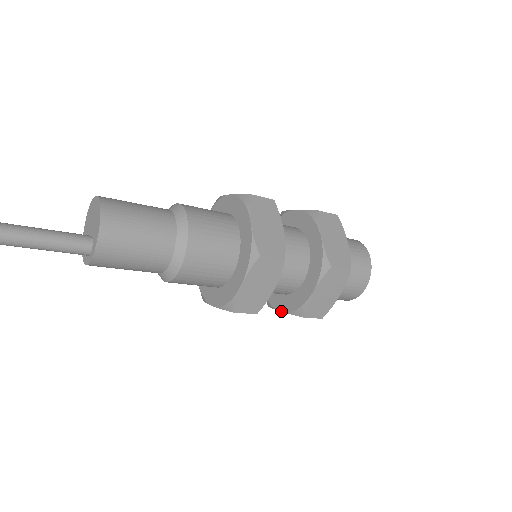
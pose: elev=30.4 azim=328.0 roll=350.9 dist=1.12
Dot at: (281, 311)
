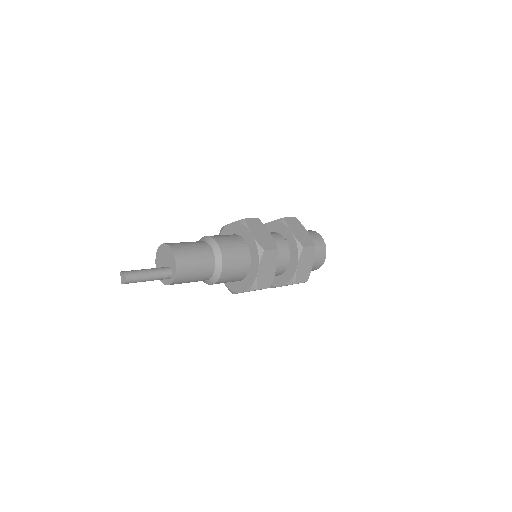
Dot at: occluded
